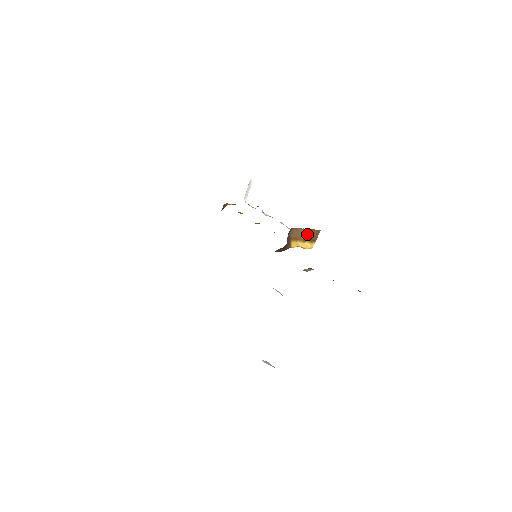
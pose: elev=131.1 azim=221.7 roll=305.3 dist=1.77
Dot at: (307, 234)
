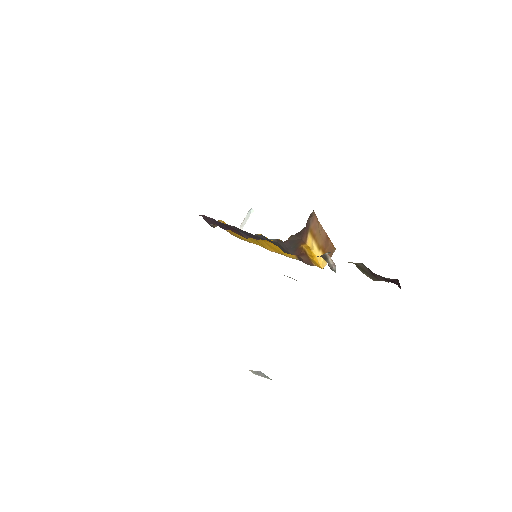
Dot at: (324, 240)
